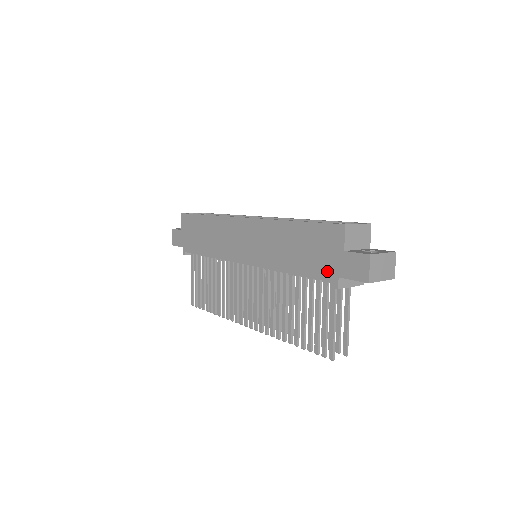
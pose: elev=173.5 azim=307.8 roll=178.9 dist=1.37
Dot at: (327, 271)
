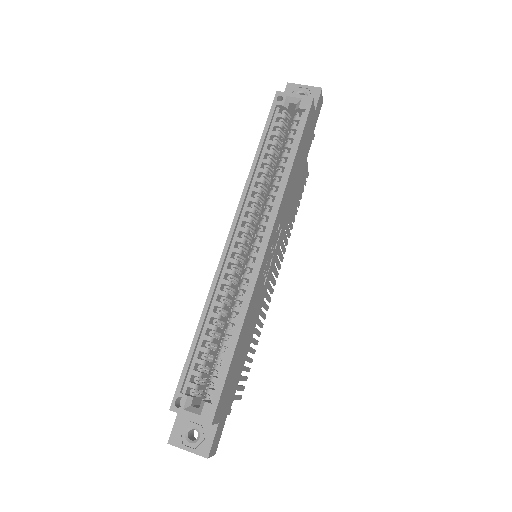
Dot at: occluded
